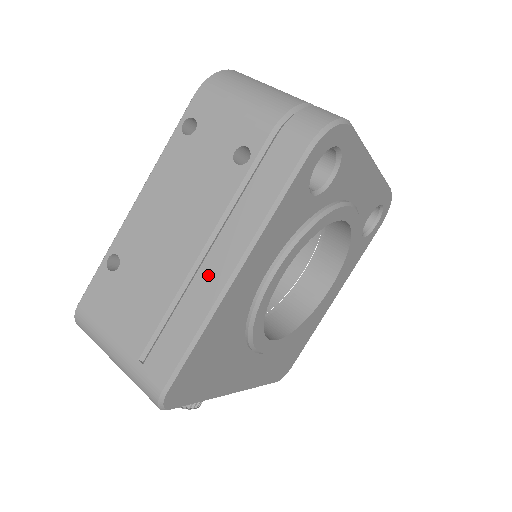
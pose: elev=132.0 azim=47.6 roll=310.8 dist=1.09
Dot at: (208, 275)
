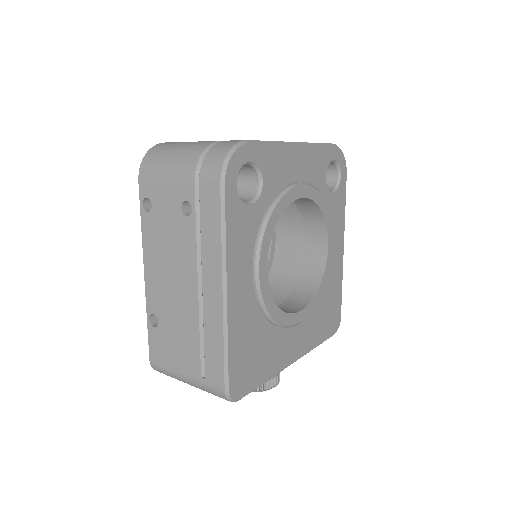
Dot at: (210, 300)
